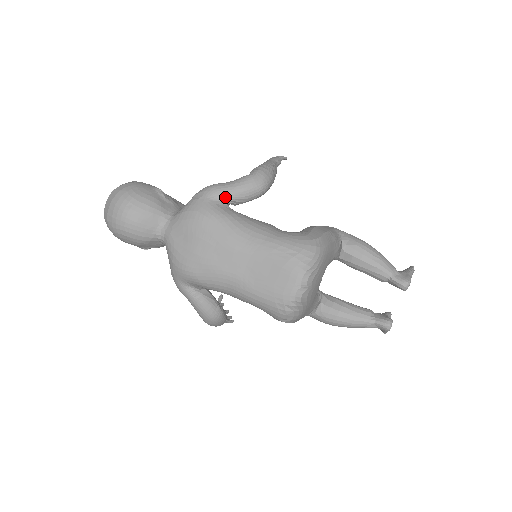
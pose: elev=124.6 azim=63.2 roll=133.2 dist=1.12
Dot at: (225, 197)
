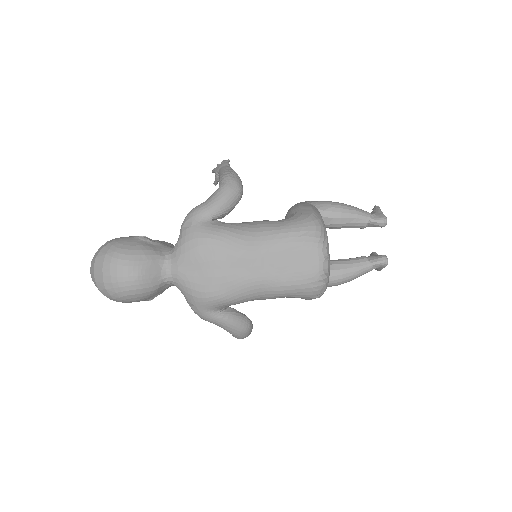
Dot at: (214, 214)
